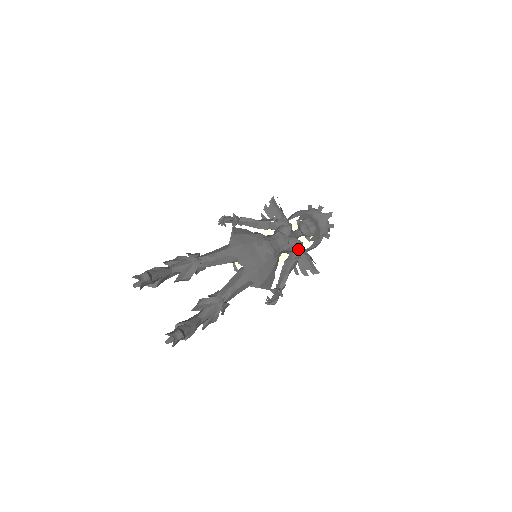
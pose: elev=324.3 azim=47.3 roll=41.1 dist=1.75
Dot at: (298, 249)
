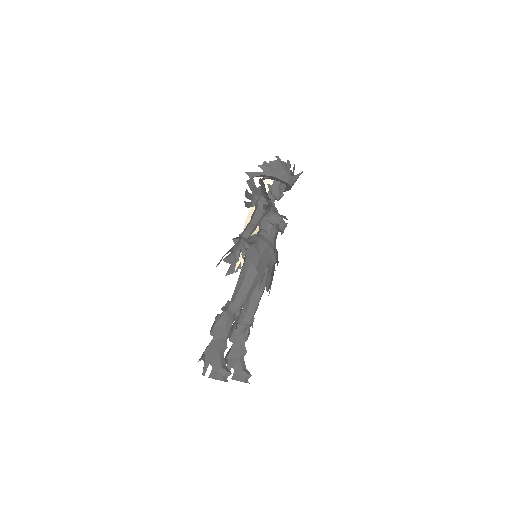
Dot at: occluded
